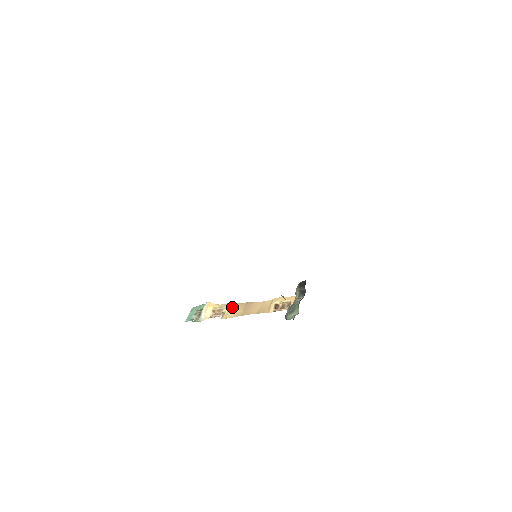
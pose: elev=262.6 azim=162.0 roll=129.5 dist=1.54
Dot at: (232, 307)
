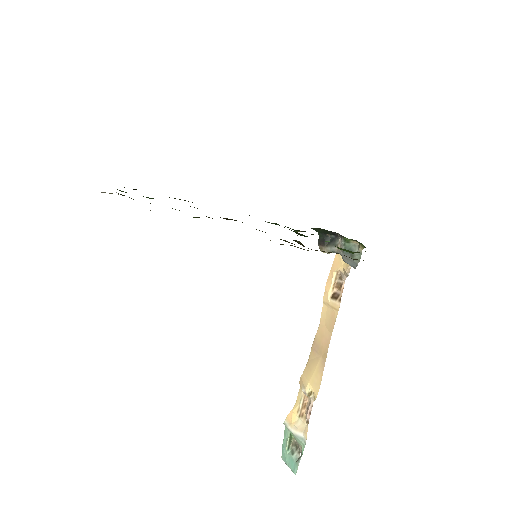
Dot at: (308, 376)
